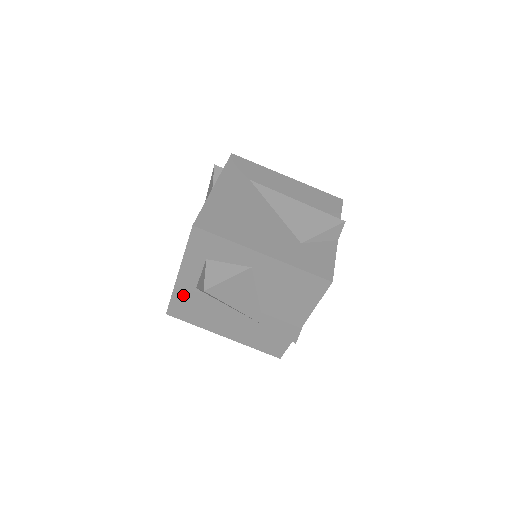
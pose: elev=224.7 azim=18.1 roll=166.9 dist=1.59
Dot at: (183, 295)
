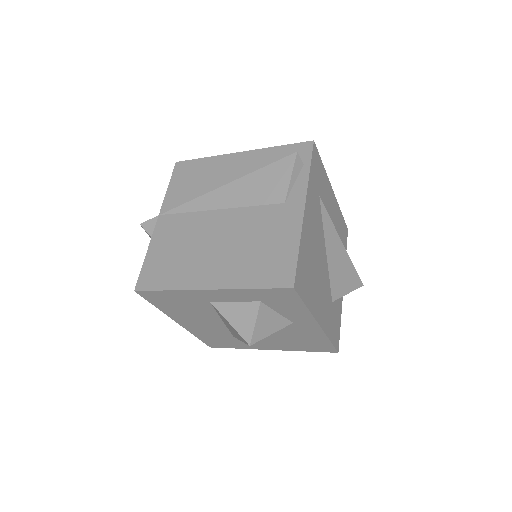
Dot at: (184, 296)
